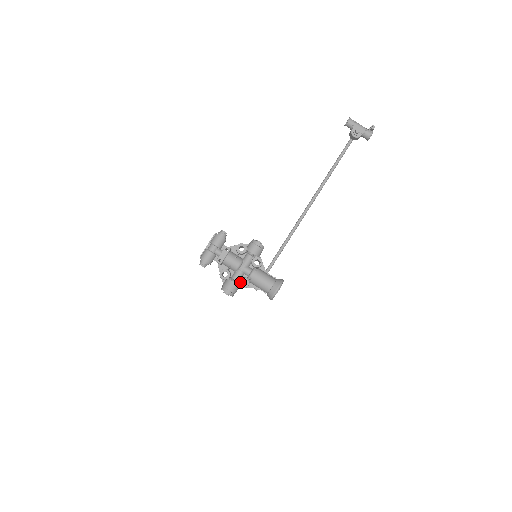
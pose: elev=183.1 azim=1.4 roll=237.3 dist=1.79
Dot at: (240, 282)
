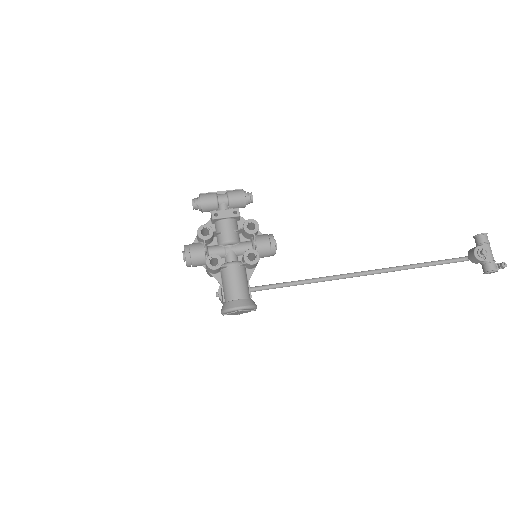
Dot at: (211, 257)
